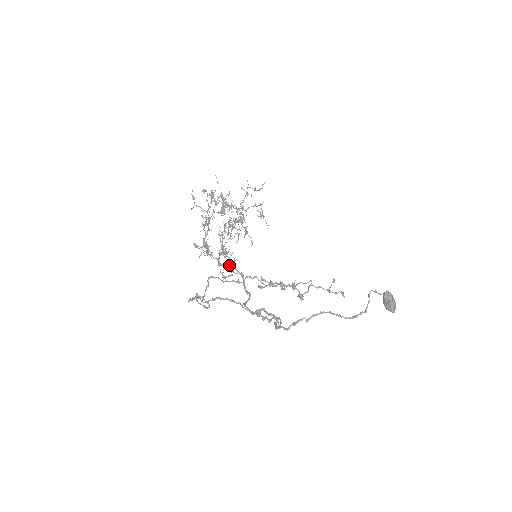
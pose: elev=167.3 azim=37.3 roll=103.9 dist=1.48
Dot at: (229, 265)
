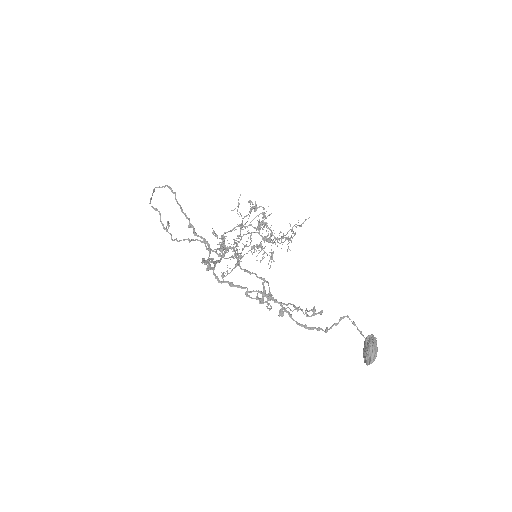
Dot at: occluded
